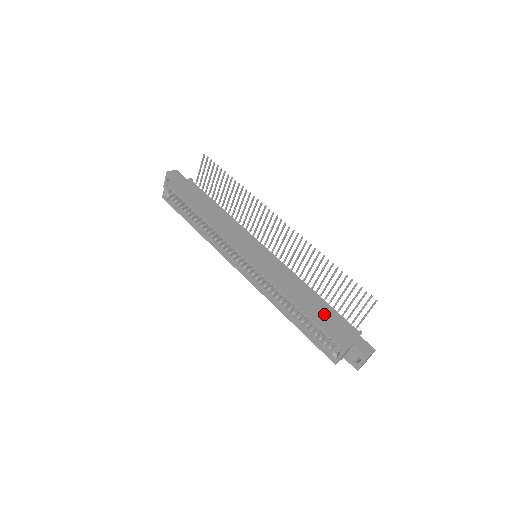
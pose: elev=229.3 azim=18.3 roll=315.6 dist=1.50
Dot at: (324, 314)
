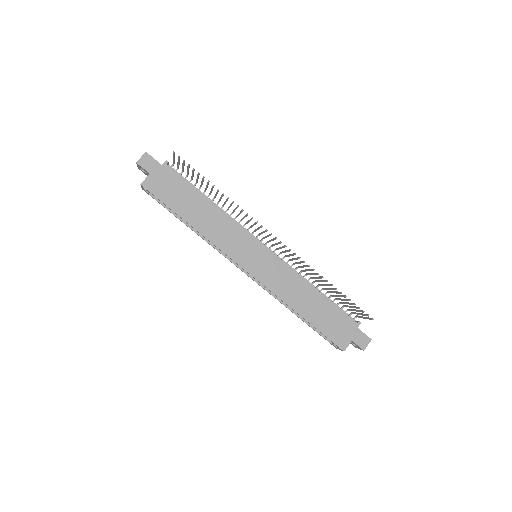
Dot at: (326, 316)
